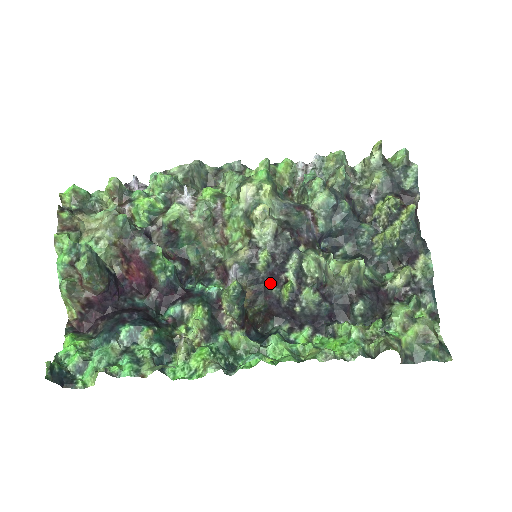
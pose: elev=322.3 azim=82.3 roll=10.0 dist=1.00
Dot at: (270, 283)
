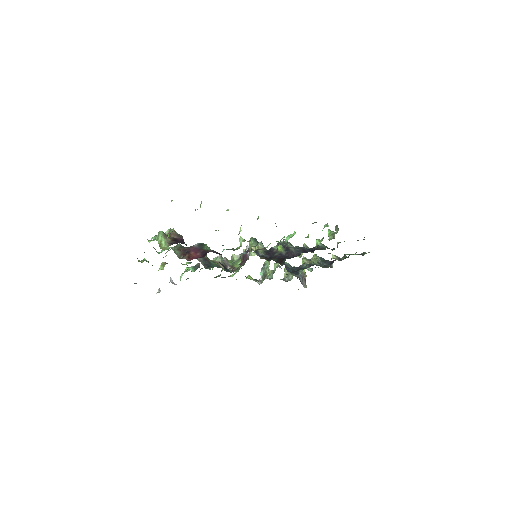
Dot at: (271, 256)
